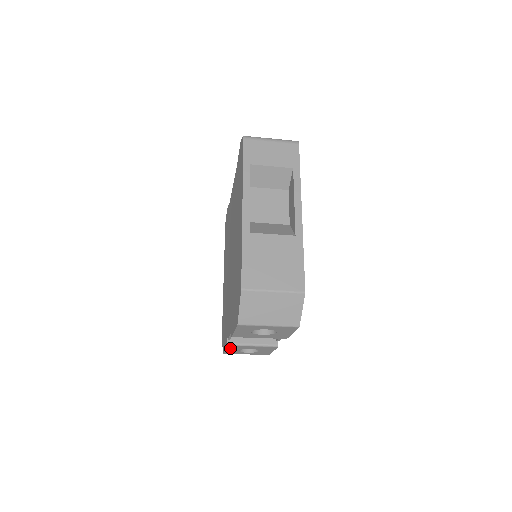
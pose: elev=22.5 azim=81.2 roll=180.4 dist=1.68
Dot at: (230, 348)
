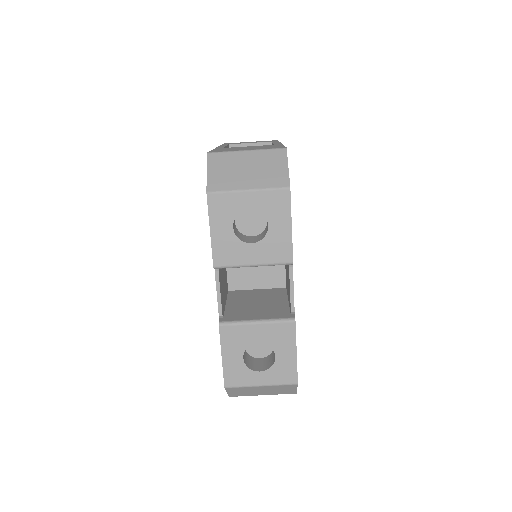
Dot at: (227, 344)
